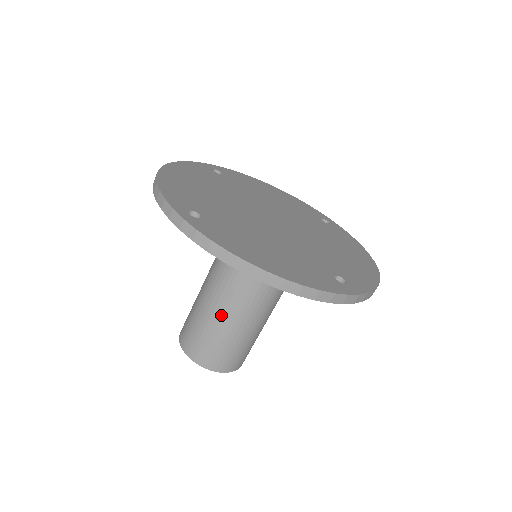
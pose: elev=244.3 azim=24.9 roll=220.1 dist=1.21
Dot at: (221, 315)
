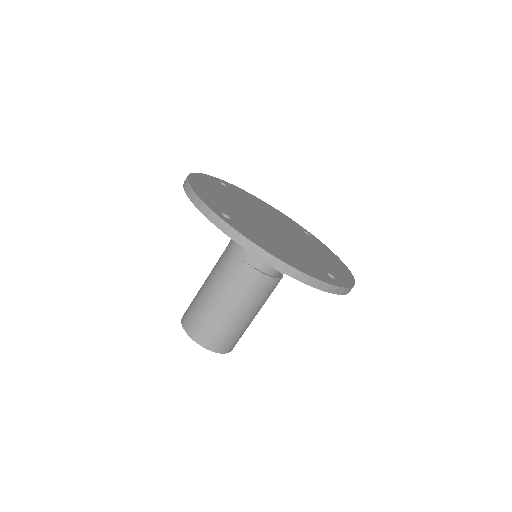
Dot at: (226, 303)
